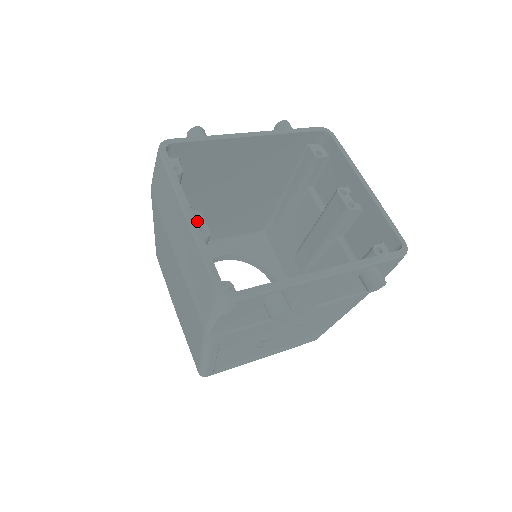
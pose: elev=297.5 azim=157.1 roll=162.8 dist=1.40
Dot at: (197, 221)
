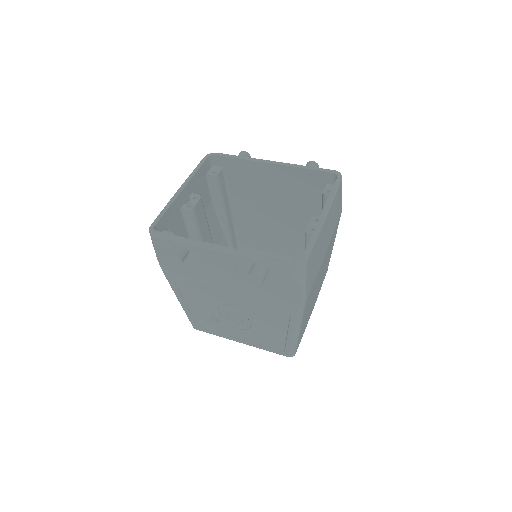
Dot at: (193, 200)
